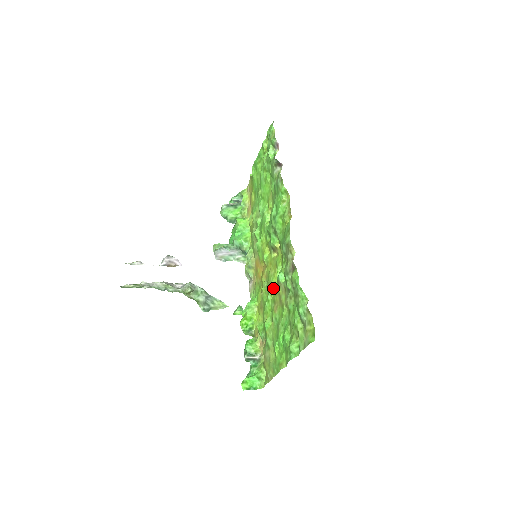
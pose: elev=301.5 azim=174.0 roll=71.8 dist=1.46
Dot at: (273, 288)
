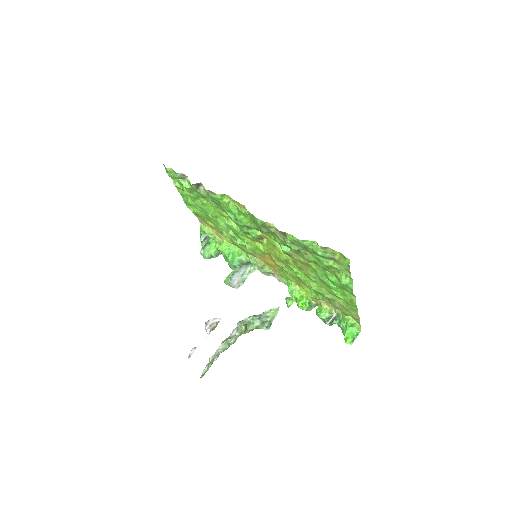
Dot at: (290, 262)
